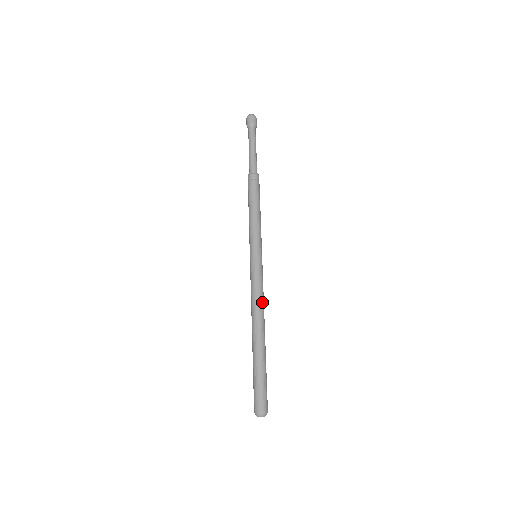
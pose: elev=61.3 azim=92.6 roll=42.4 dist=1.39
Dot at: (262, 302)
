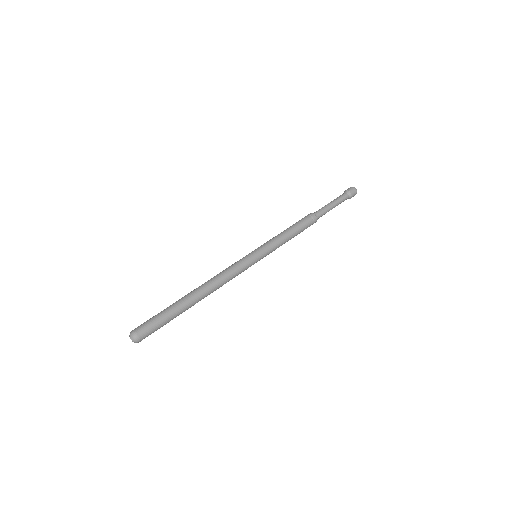
Dot at: (224, 281)
